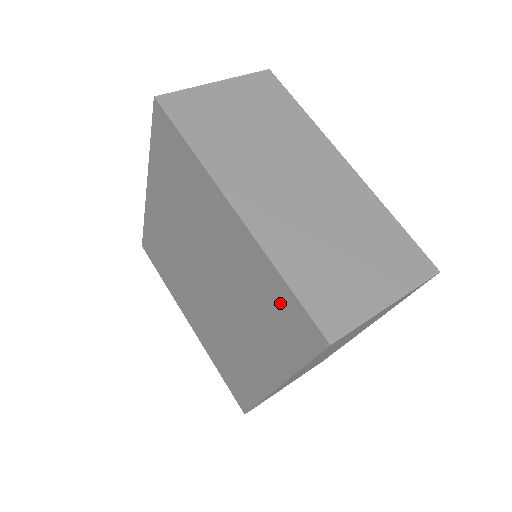
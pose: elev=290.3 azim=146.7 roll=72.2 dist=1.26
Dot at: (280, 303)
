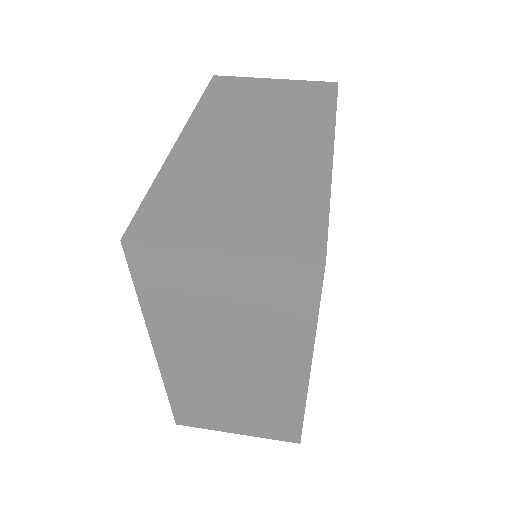
Dot at: occluded
